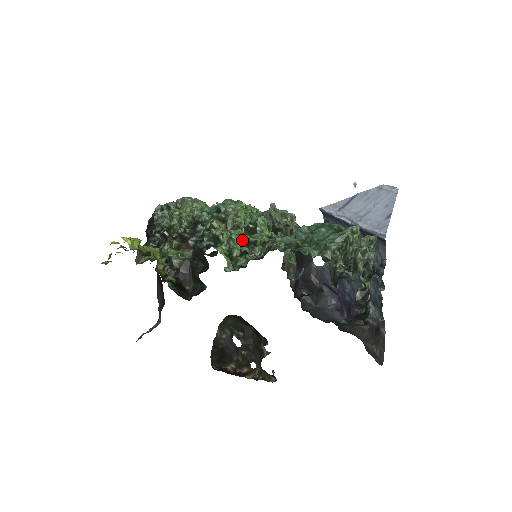
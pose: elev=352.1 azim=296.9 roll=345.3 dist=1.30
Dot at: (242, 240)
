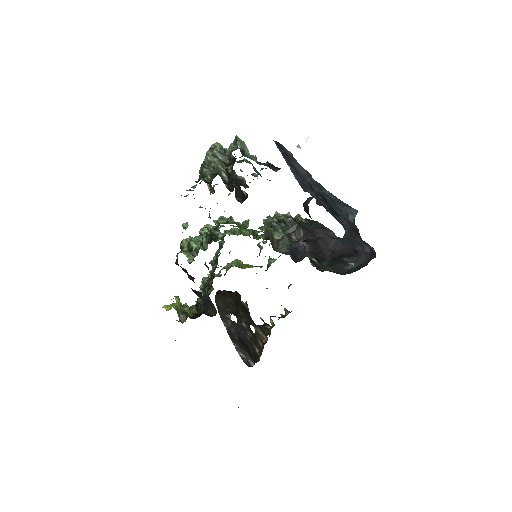
Dot at: (203, 238)
